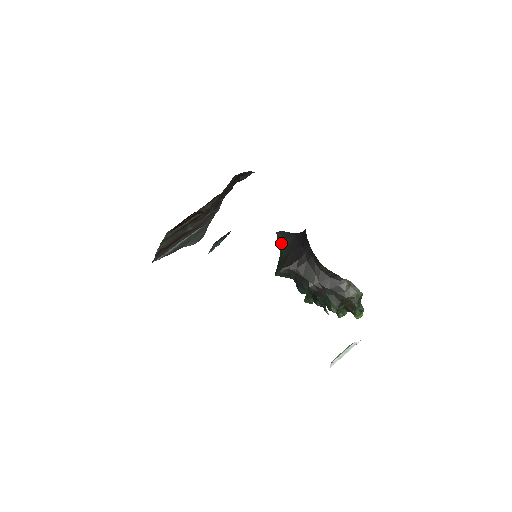
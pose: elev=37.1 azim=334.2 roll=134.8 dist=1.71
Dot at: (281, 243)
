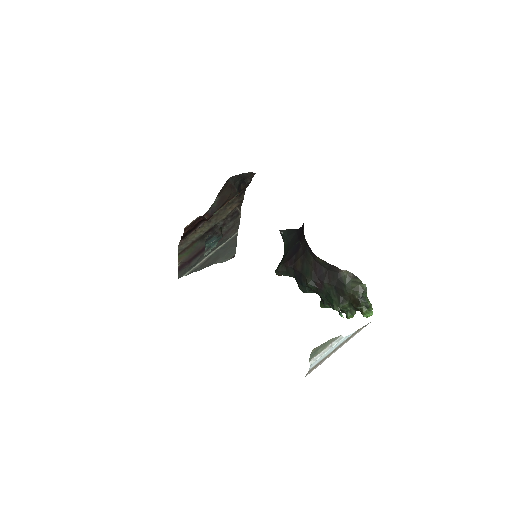
Dot at: (284, 241)
